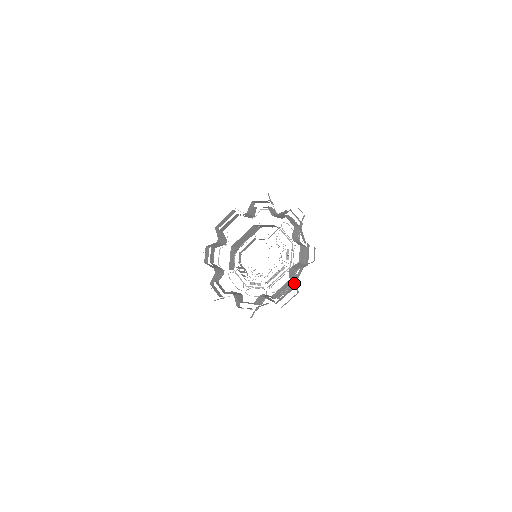
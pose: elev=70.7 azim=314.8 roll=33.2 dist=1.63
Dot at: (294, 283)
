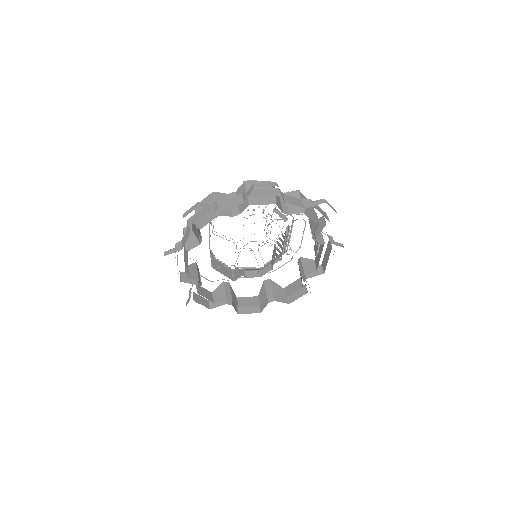
Dot at: occluded
